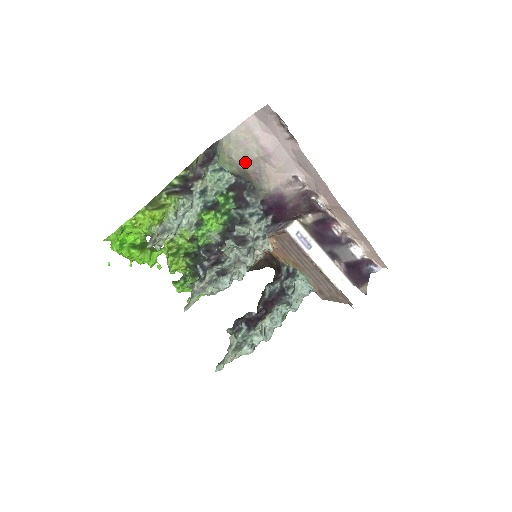
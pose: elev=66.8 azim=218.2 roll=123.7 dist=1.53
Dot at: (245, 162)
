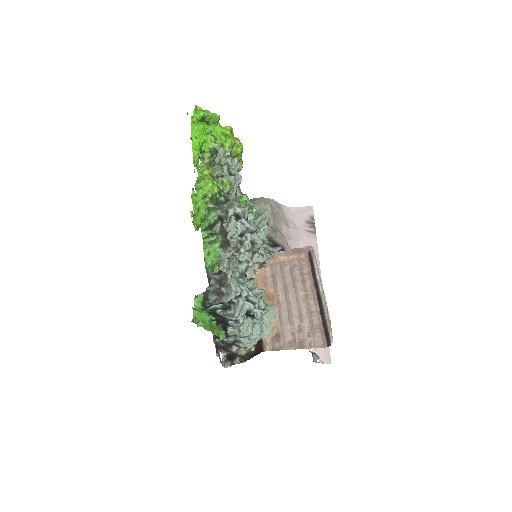
Dot at: (274, 216)
